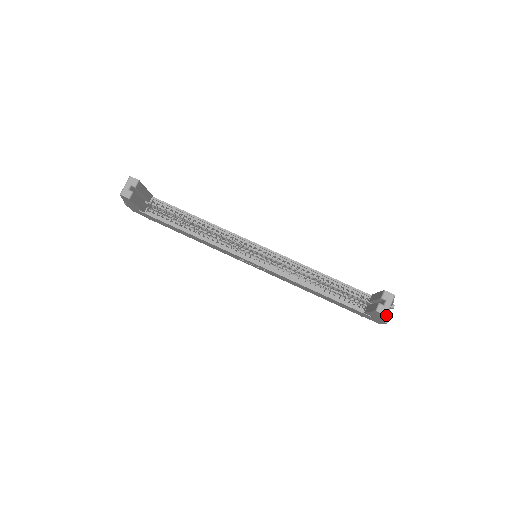
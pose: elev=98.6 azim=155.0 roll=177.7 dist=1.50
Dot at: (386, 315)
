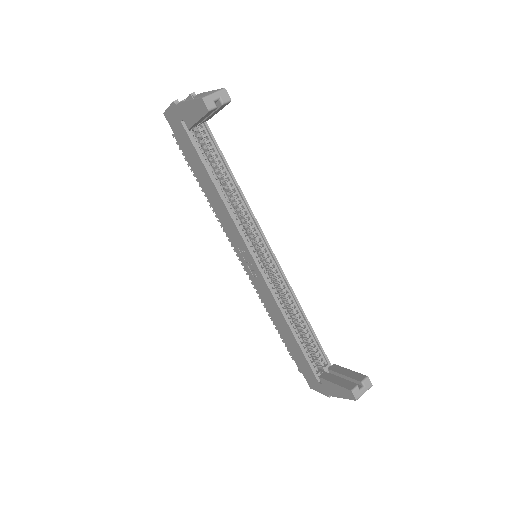
Dot at: occluded
